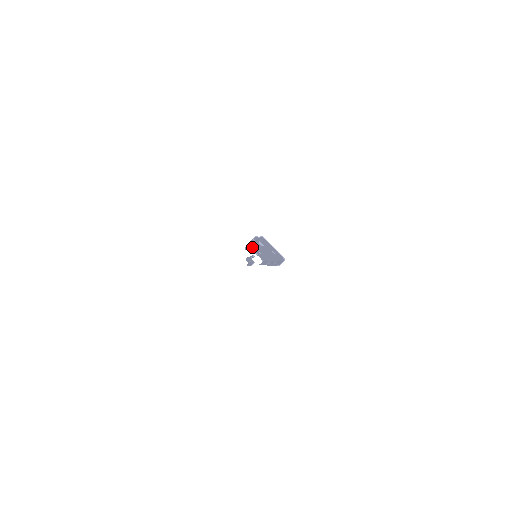
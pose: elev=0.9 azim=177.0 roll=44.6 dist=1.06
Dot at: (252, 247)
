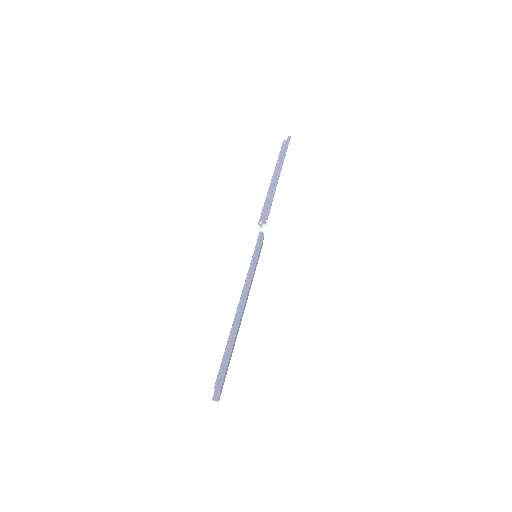
Dot at: (252, 272)
